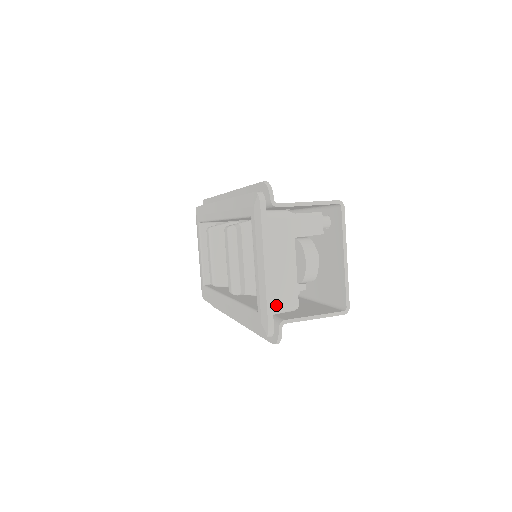
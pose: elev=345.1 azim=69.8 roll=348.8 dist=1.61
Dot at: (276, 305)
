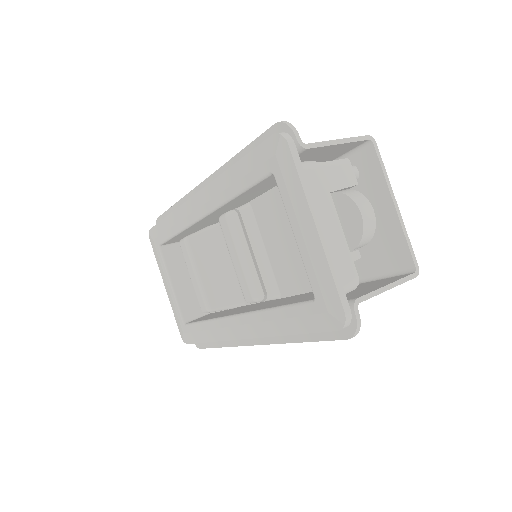
Dot at: occluded
